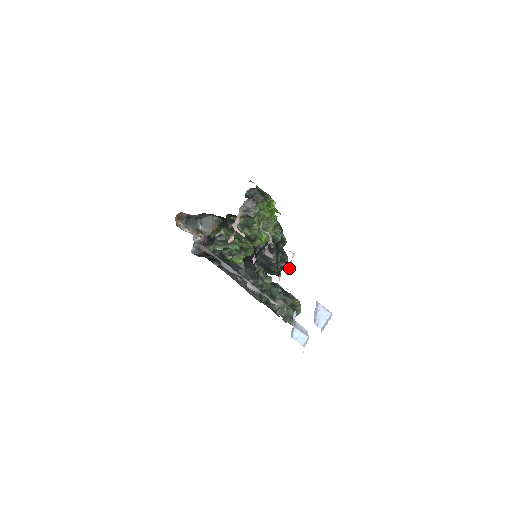
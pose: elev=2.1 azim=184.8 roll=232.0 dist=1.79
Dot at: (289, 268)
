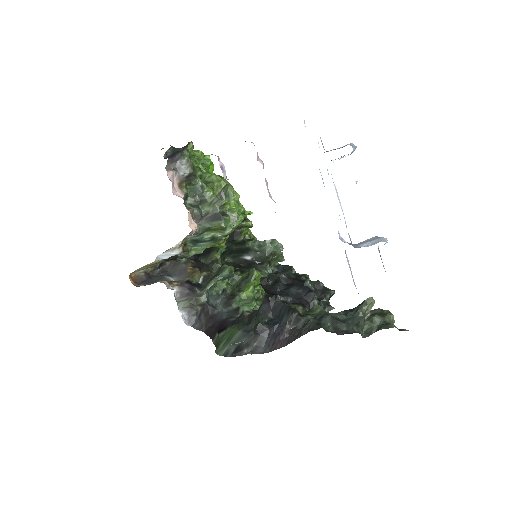
Dot at: occluded
